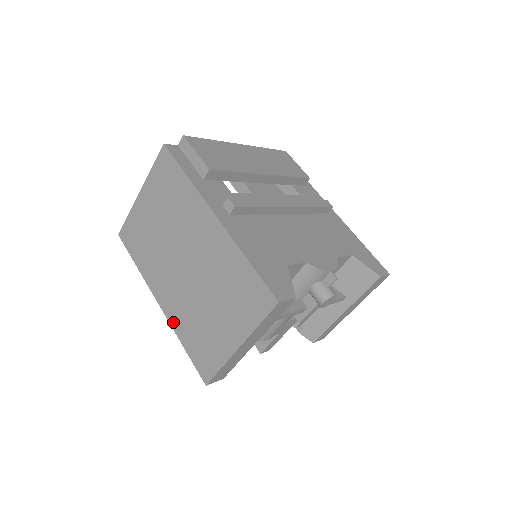
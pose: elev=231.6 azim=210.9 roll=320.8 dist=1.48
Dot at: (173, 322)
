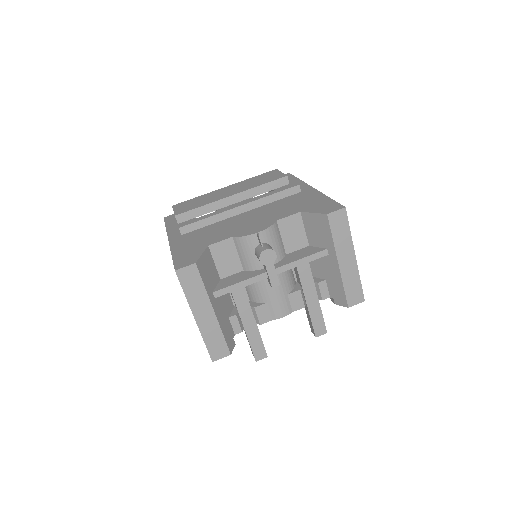
Dot at: occluded
